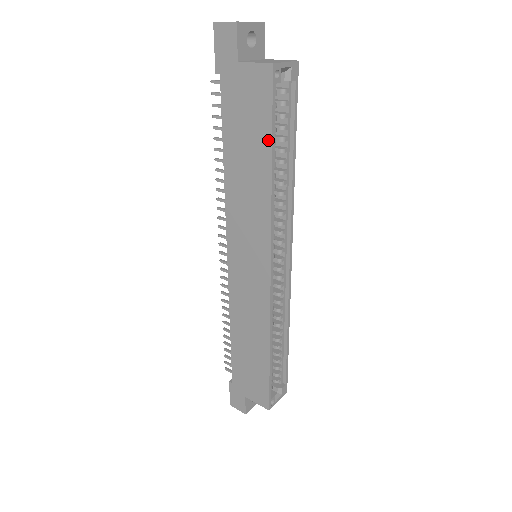
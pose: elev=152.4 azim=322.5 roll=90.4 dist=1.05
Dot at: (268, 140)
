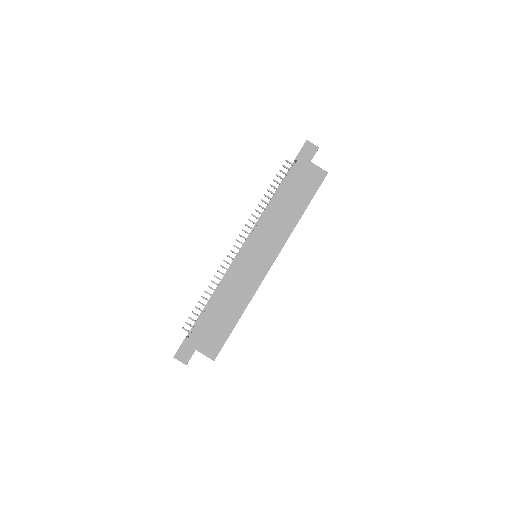
Dot at: (309, 201)
